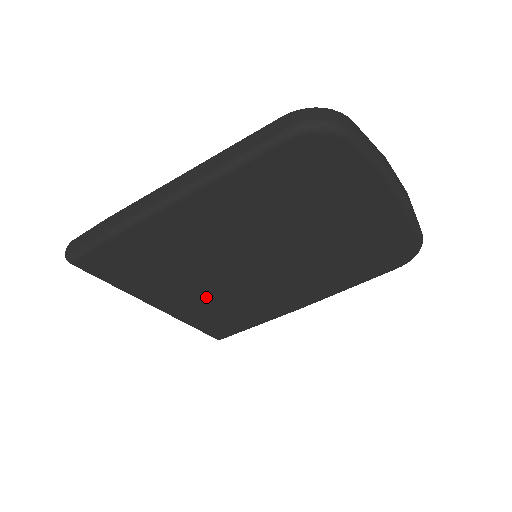
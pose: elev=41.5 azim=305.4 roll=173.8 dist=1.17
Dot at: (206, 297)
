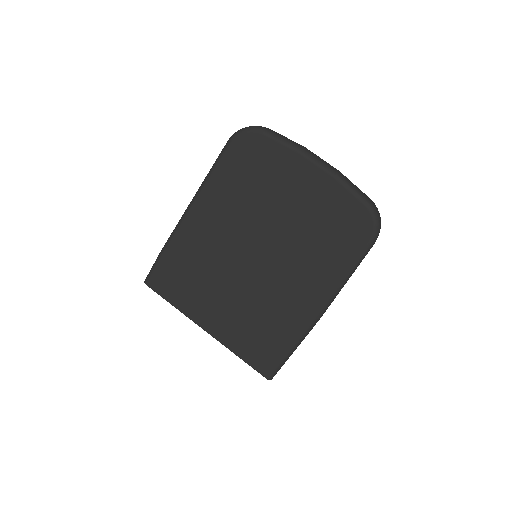
Dot at: (236, 311)
